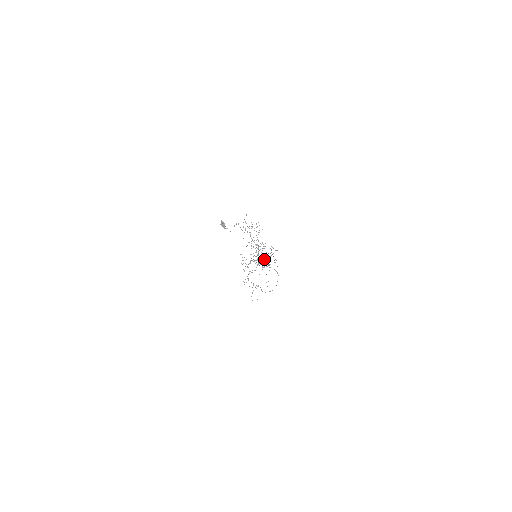
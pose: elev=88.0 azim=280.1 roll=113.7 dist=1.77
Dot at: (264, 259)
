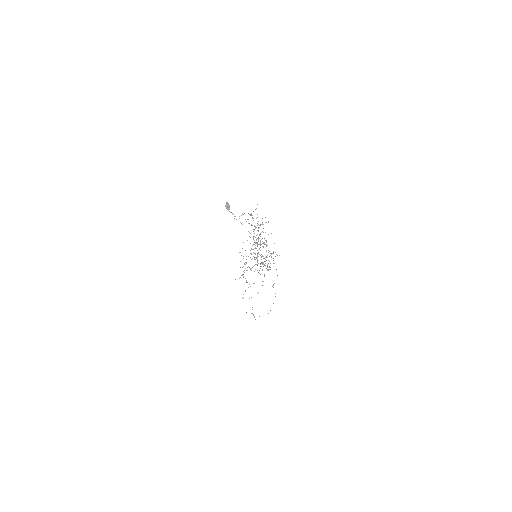
Dot at: (264, 258)
